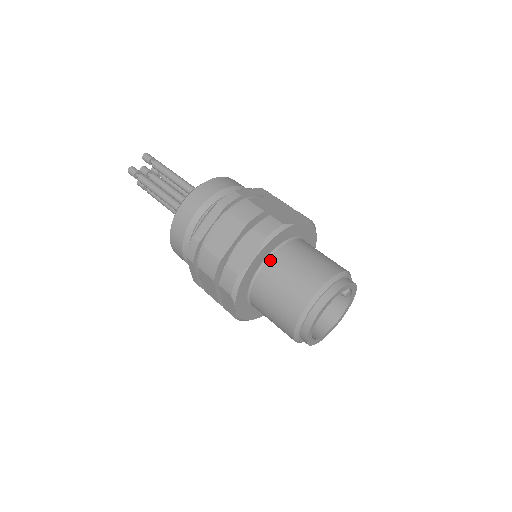
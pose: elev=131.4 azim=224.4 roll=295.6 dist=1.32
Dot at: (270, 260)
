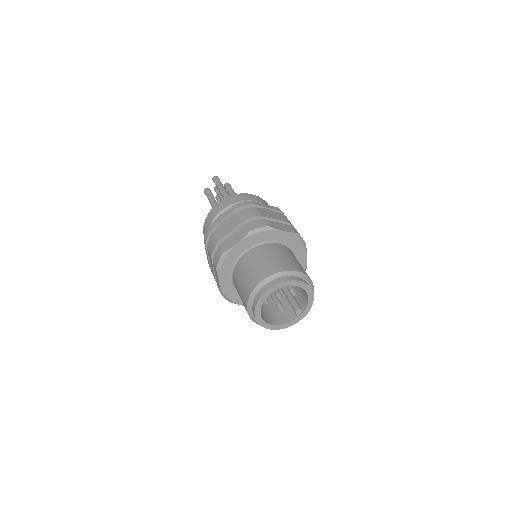
Dot at: (284, 246)
